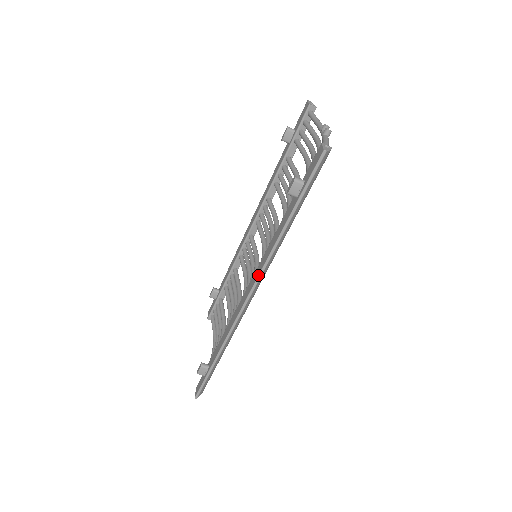
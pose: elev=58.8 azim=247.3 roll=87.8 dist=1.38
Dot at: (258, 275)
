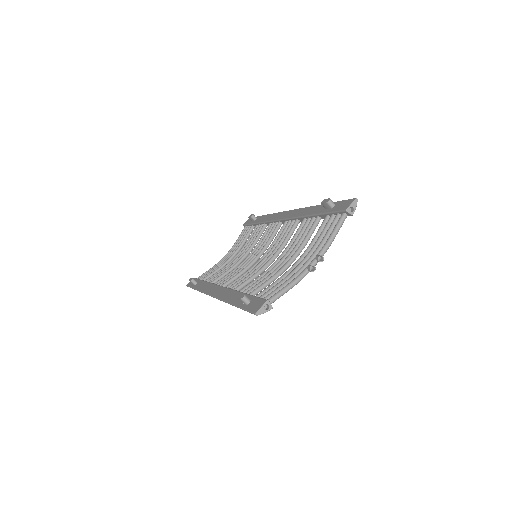
Dot at: (217, 298)
